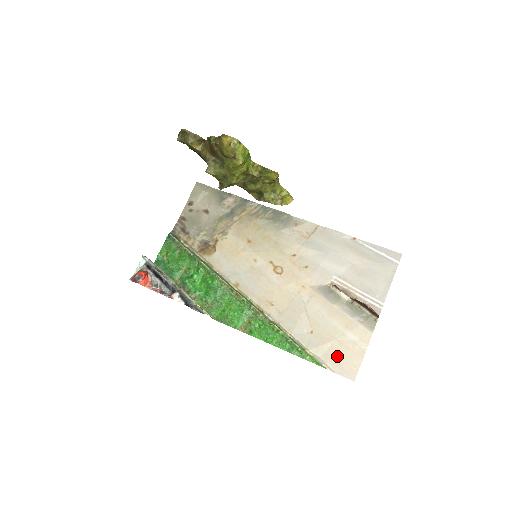
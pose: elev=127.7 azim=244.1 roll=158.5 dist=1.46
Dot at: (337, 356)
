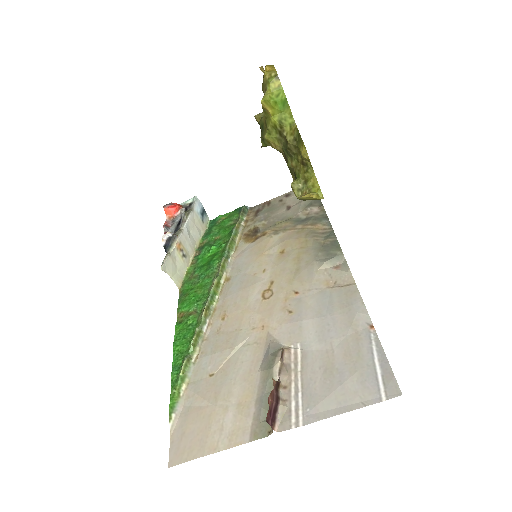
Dot at: (193, 422)
